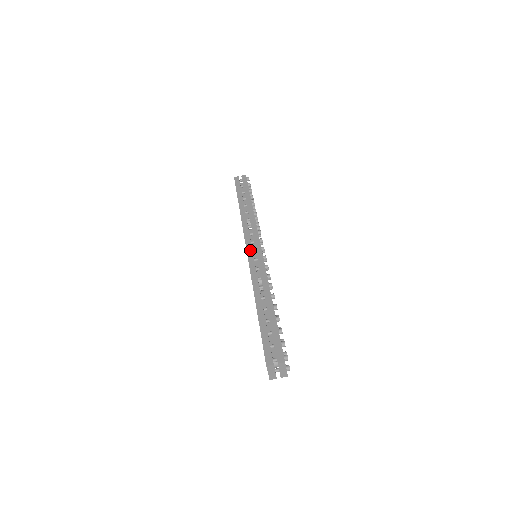
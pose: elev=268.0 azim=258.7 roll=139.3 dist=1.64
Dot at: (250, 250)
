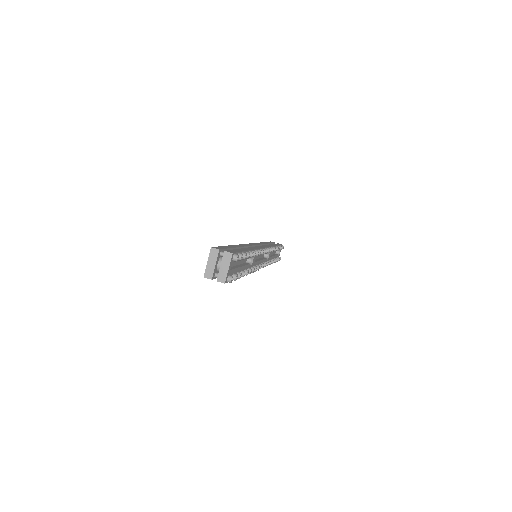
Dot at: (254, 244)
